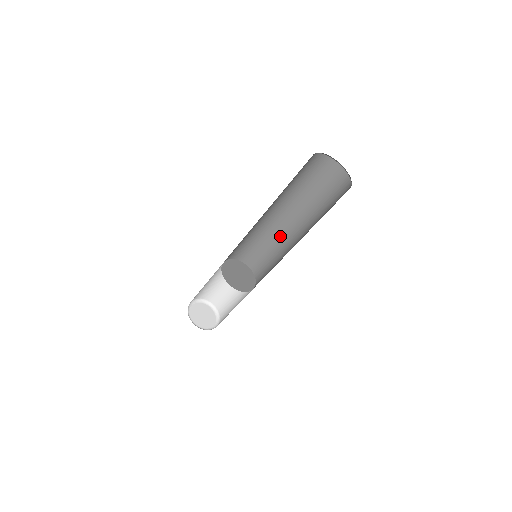
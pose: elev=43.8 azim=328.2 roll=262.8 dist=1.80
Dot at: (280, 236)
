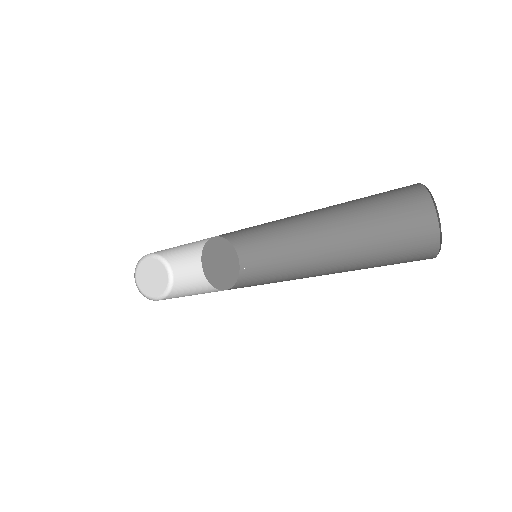
Dot at: (285, 223)
